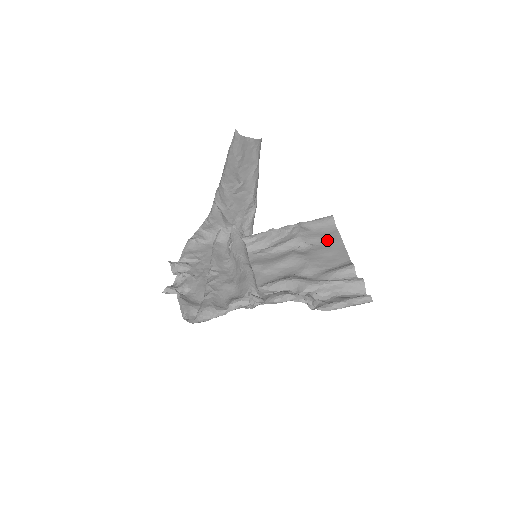
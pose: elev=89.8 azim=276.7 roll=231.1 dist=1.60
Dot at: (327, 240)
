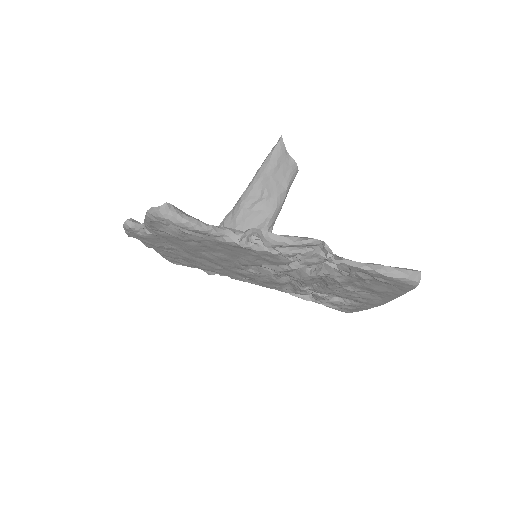
Dot at: (342, 300)
